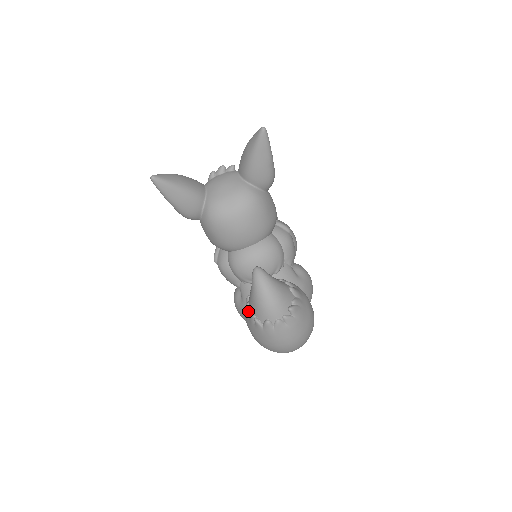
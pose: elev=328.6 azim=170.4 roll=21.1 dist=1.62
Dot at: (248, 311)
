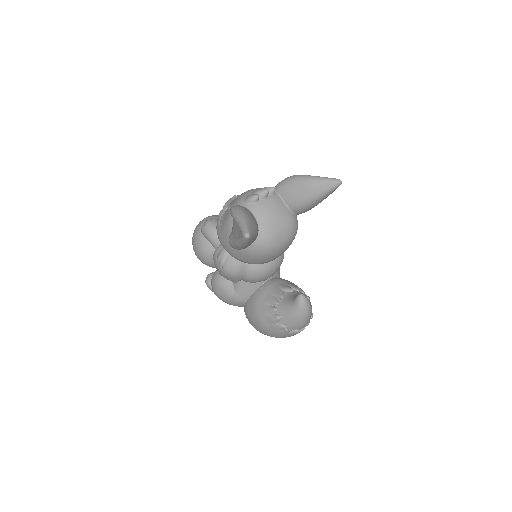
Dot at: (277, 322)
